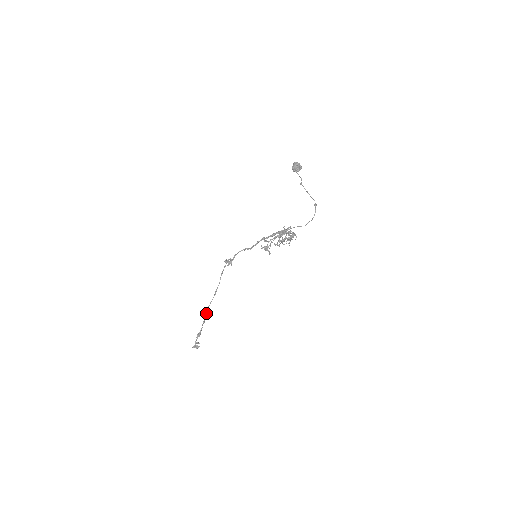
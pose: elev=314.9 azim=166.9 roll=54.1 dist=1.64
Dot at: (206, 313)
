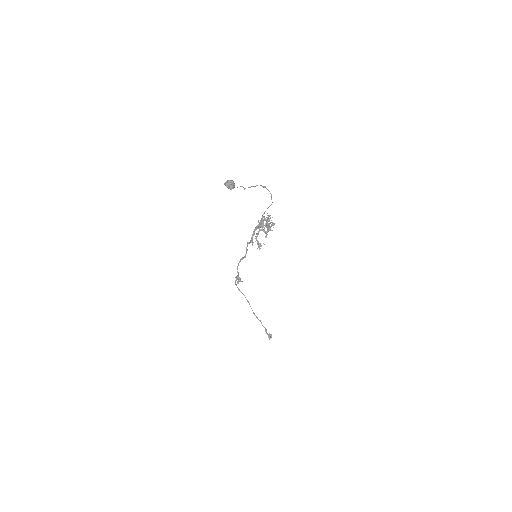
Dot at: (257, 318)
